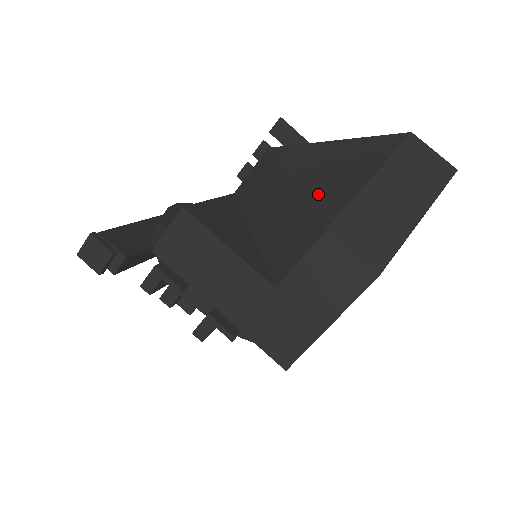
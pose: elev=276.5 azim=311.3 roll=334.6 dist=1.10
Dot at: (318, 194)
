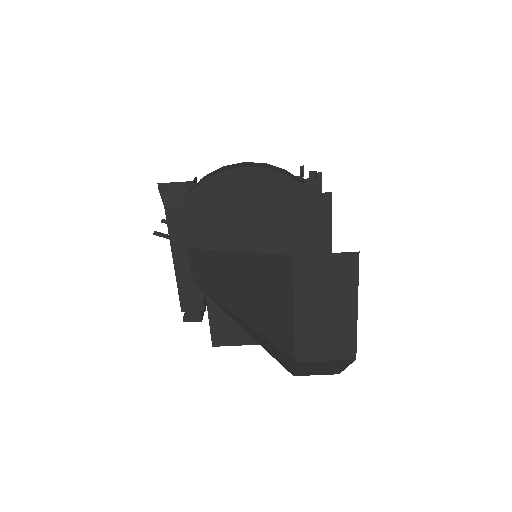
Dot at: (270, 353)
